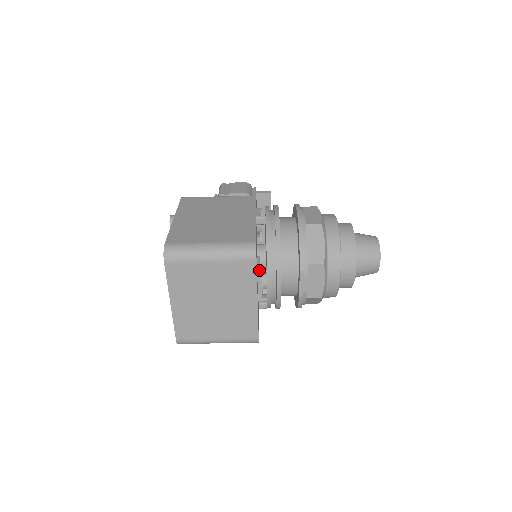
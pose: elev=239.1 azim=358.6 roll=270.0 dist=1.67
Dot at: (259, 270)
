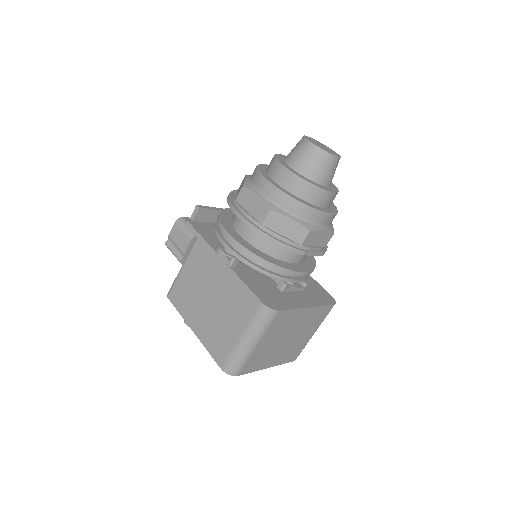
Dot at: (281, 290)
